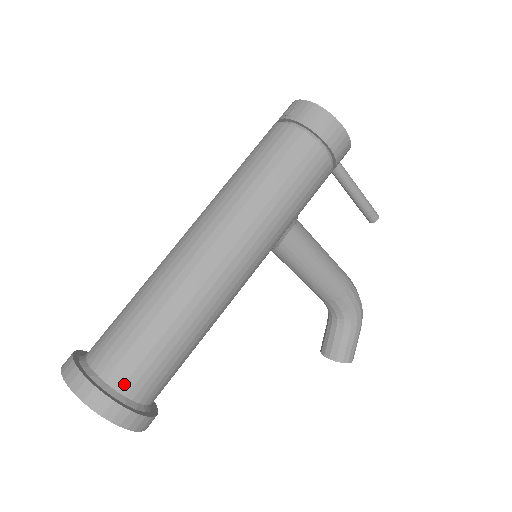
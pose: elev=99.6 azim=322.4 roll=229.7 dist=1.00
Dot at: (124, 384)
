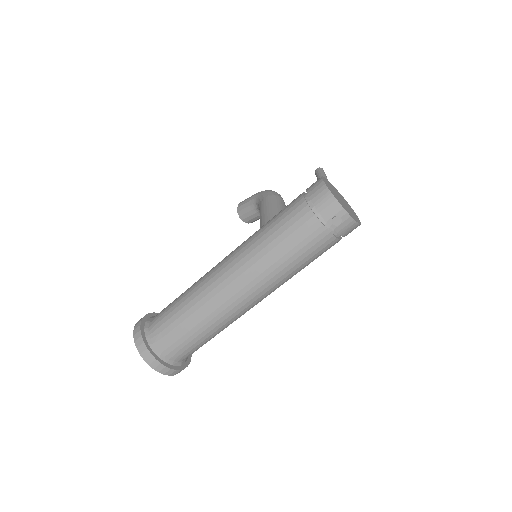
Dot at: occluded
